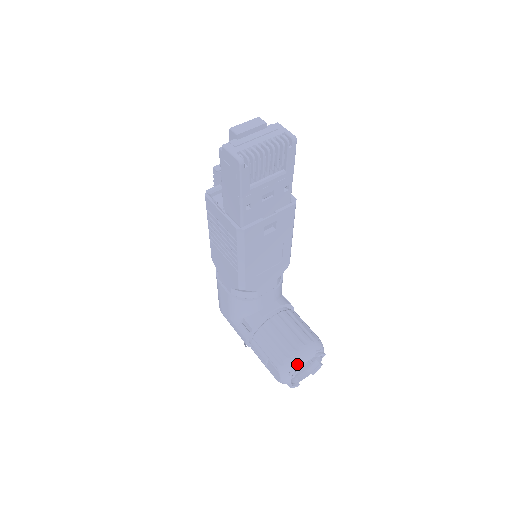
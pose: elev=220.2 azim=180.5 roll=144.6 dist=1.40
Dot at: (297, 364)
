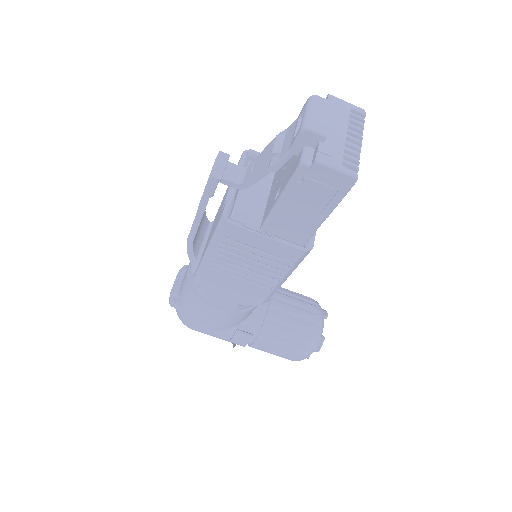
Dot at: (320, 337)
